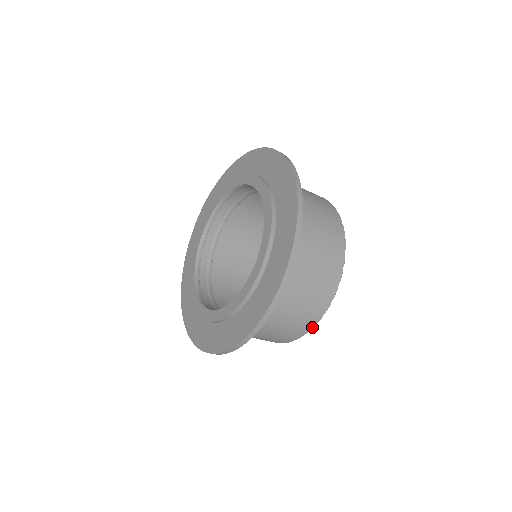
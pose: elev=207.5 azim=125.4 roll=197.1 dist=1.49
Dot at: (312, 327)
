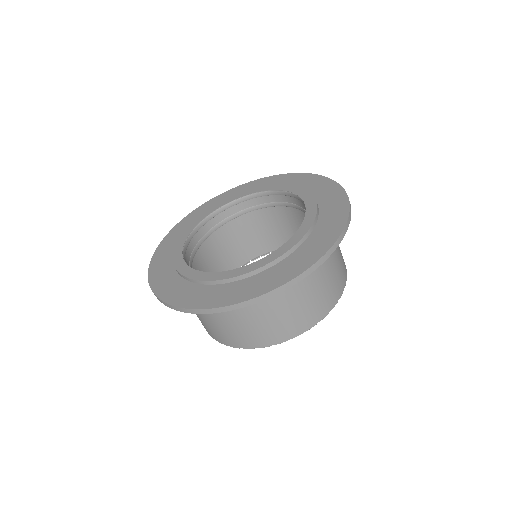
Dot at: (329, 311)
